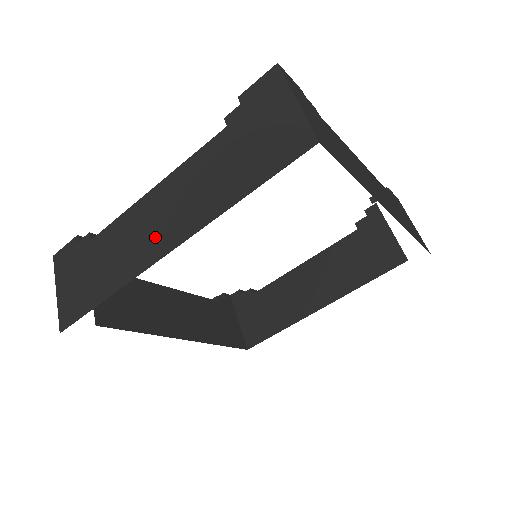
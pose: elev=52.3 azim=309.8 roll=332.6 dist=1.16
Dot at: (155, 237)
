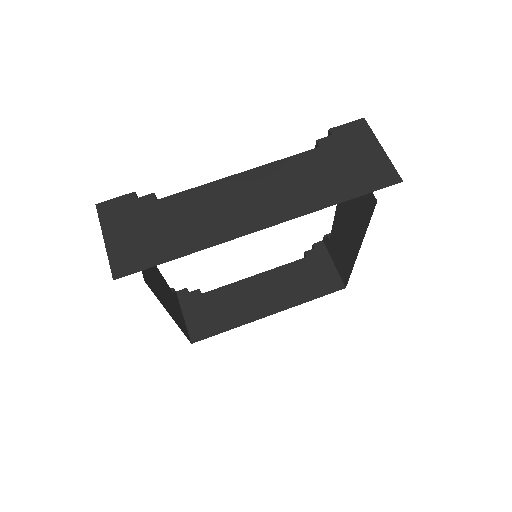
Dot at: (246, 213)
